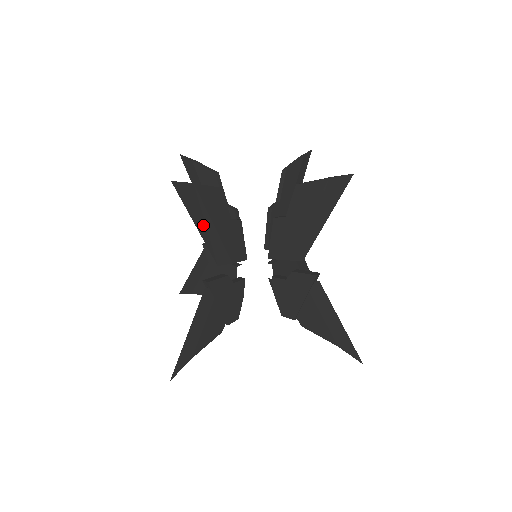
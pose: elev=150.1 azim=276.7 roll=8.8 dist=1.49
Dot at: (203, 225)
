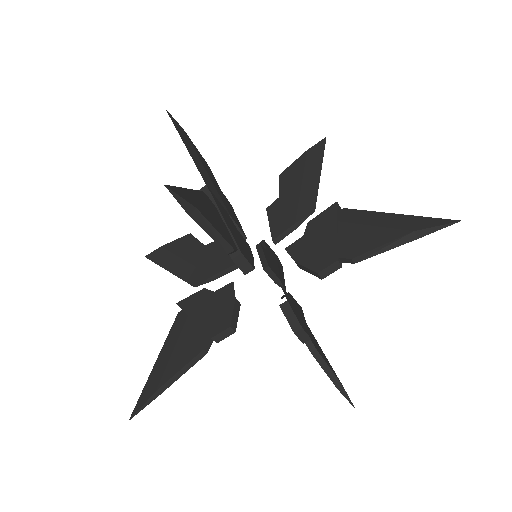
Dot at: (194, 158)
